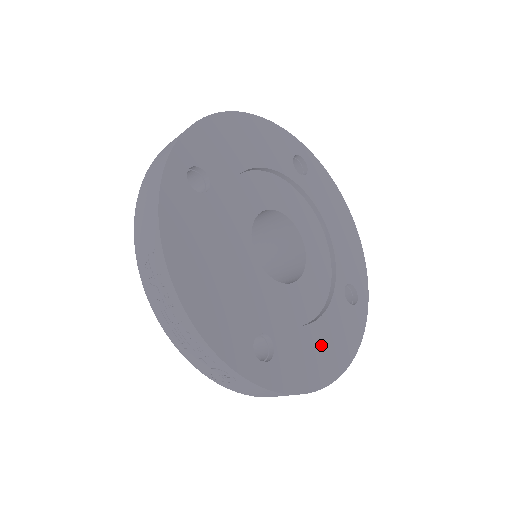
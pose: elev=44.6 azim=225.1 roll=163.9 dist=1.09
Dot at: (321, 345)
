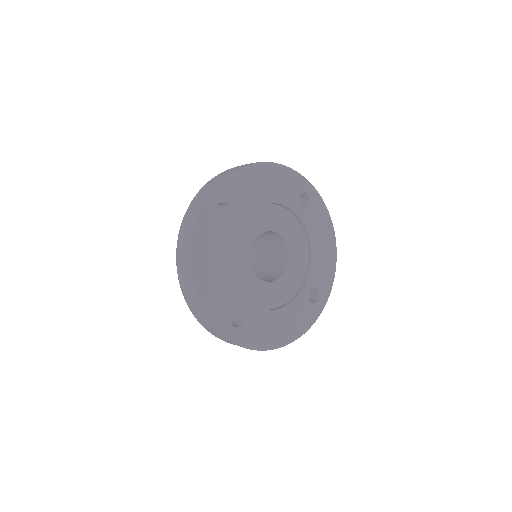
Dot at: (278, 324)
